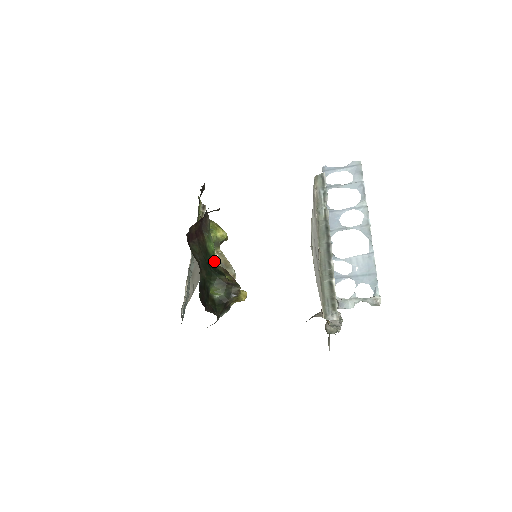
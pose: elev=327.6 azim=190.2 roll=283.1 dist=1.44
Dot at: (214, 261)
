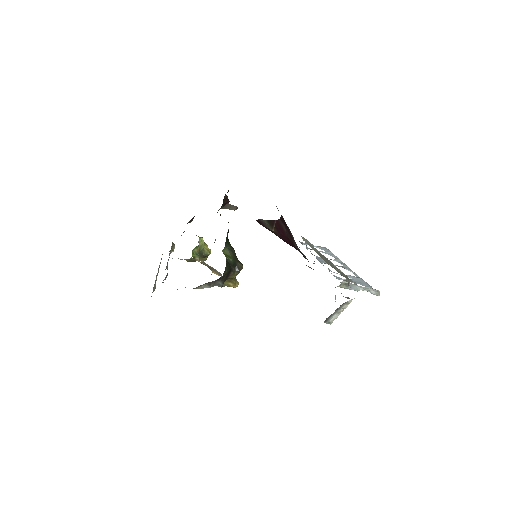
Dot at: occluded
